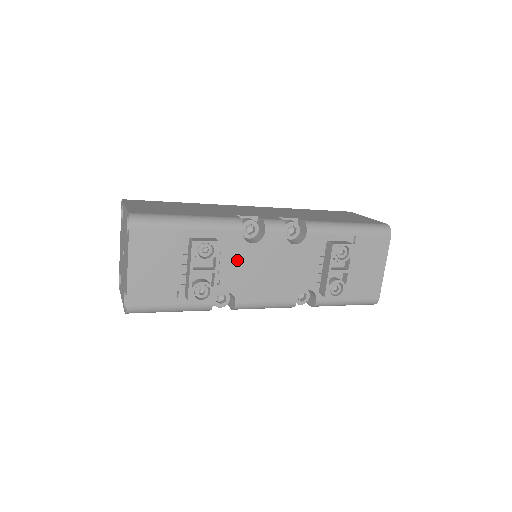
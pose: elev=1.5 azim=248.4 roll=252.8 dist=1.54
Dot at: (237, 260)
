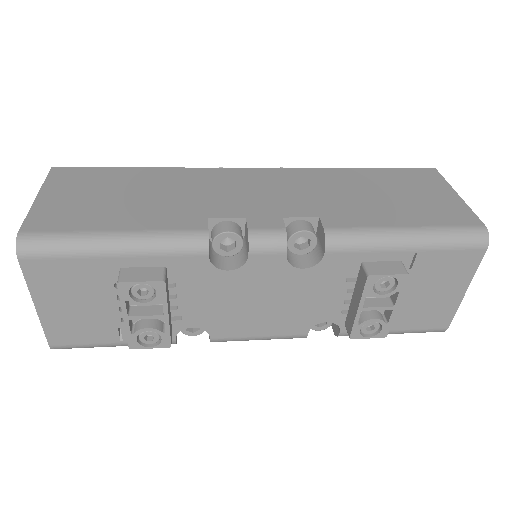
Dot at: (205, 291)
